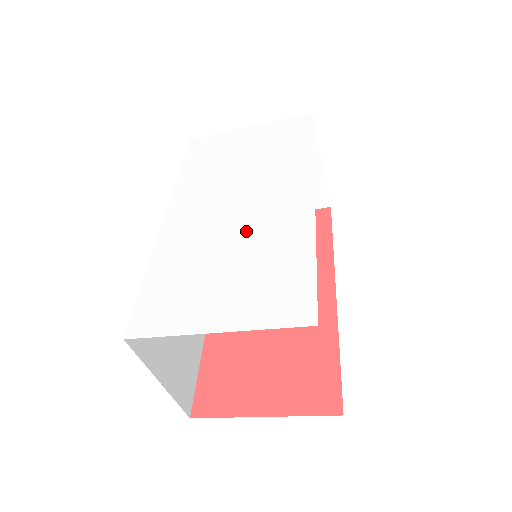
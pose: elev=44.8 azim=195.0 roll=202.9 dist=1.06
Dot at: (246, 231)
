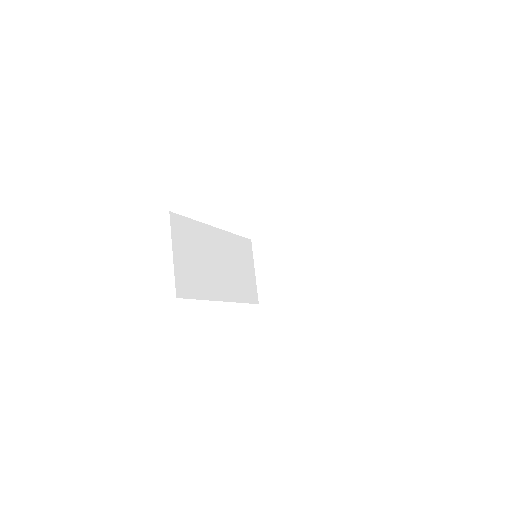
Dot at: occluded
